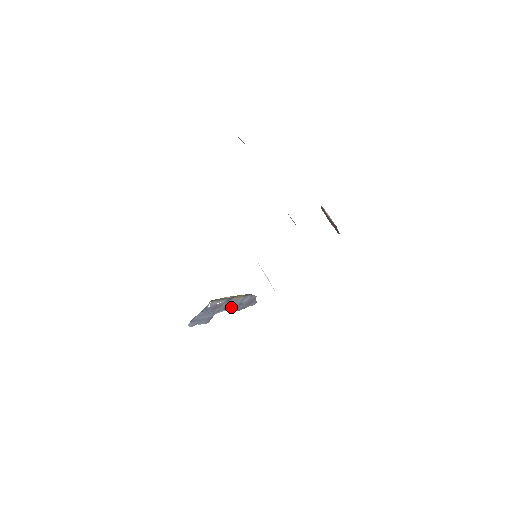
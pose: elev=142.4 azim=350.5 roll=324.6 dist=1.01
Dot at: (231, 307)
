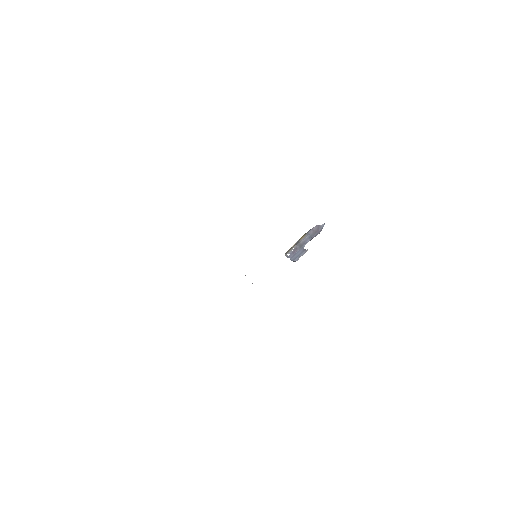
Dot at: (305, 243)
